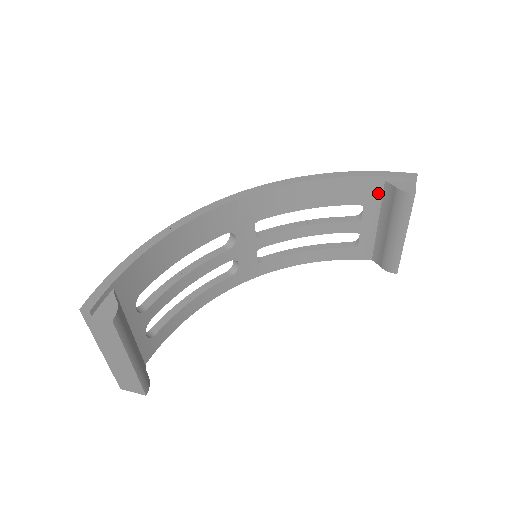
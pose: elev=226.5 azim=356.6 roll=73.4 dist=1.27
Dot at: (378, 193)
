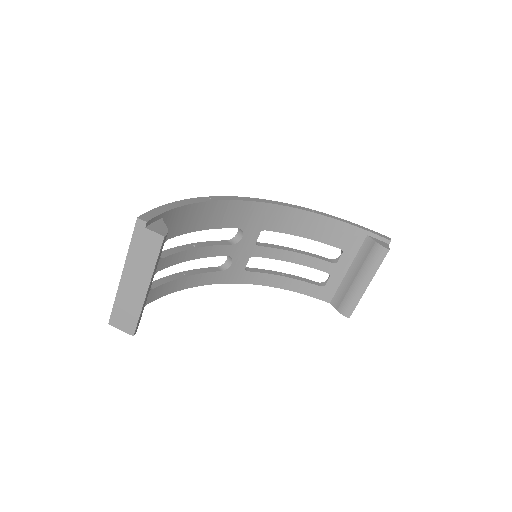
Dot at: (358, 244)
